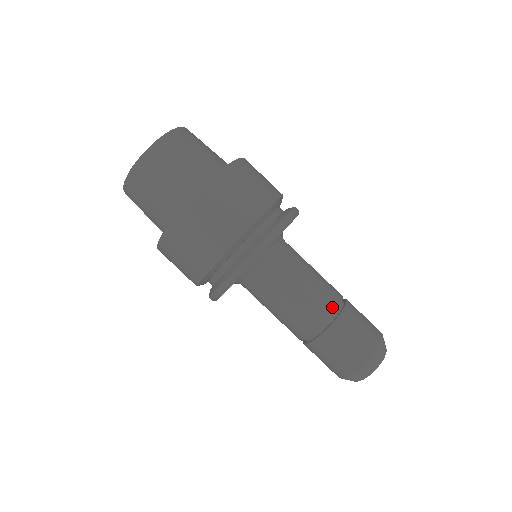
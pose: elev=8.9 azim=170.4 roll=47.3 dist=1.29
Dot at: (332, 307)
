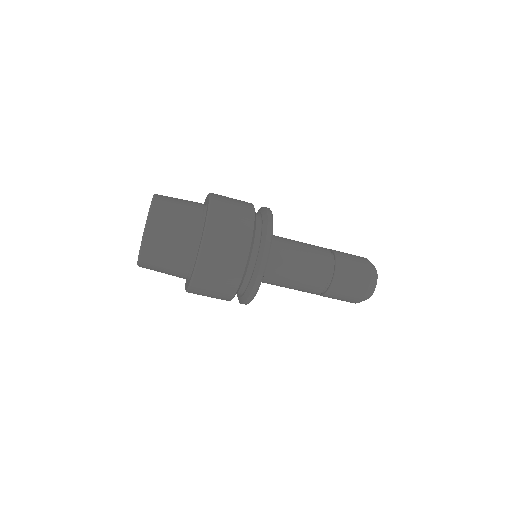
Dot at: (324, 282)
